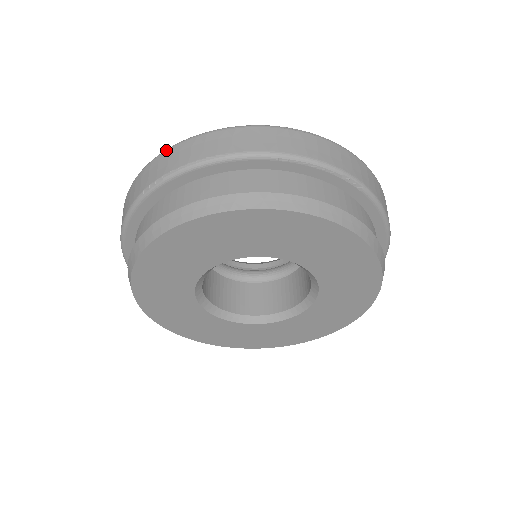
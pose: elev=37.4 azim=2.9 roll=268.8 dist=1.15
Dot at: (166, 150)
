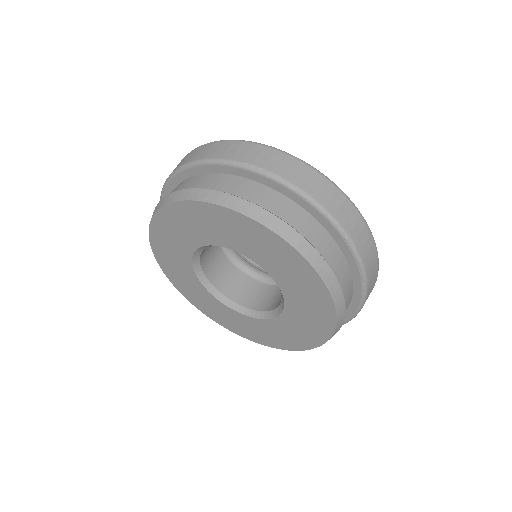
Dot at: (285, 153)
